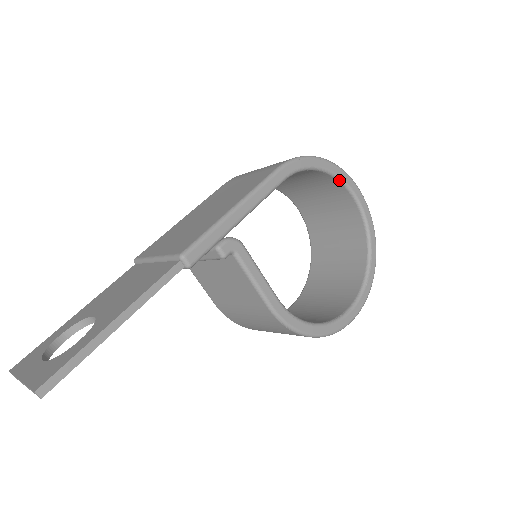
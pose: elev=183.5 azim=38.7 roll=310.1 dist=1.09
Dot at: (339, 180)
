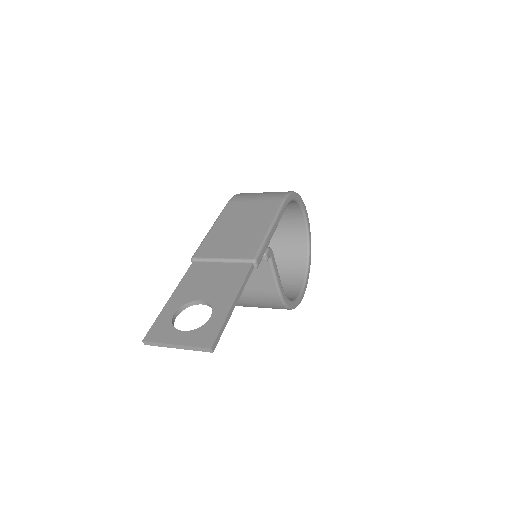
Dot at: (301, 207)
